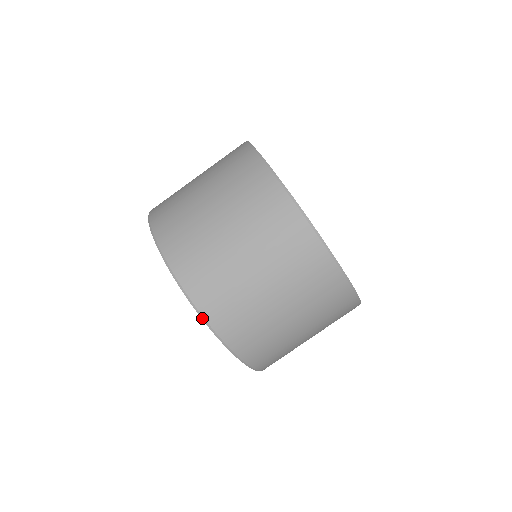
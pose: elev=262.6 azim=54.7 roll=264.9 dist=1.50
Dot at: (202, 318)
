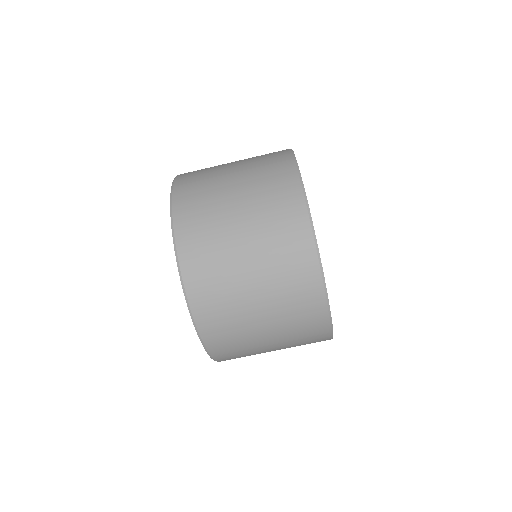
Dot at: (173, 233)
